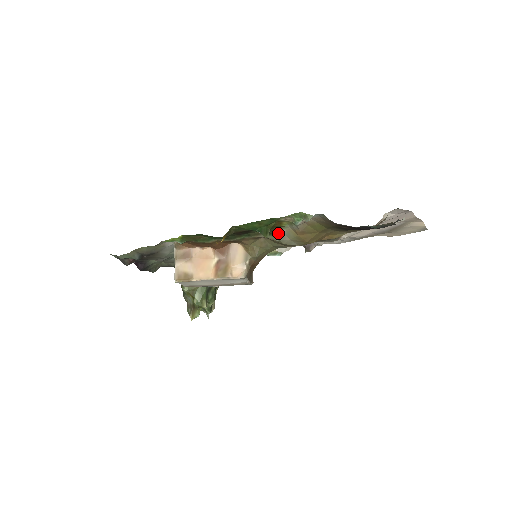
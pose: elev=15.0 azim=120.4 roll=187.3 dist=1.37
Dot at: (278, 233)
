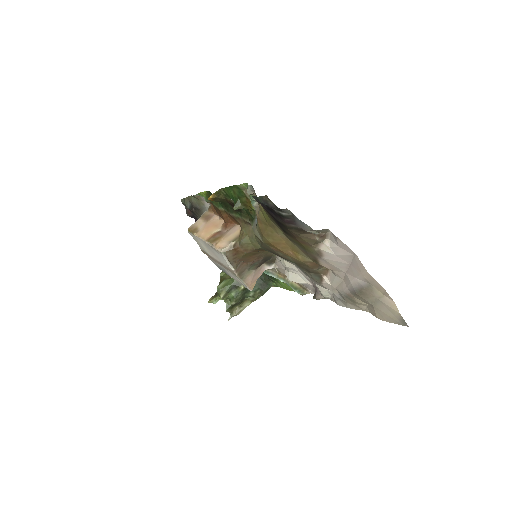
Dot at: (255, 220)
